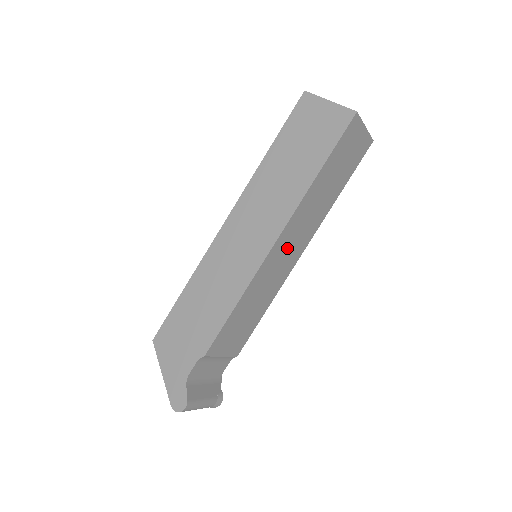
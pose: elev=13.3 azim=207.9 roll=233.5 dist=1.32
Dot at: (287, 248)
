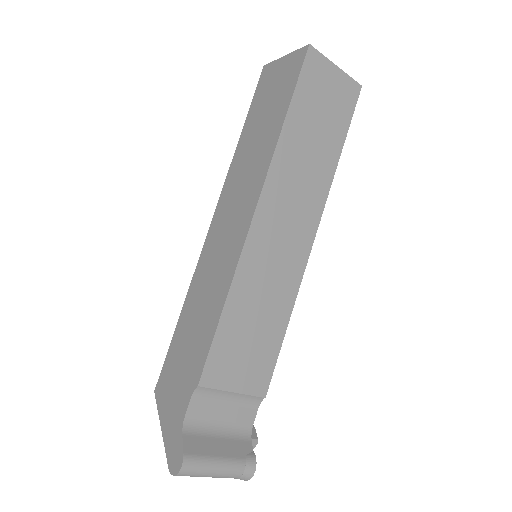
Dot at: (281, 227)
